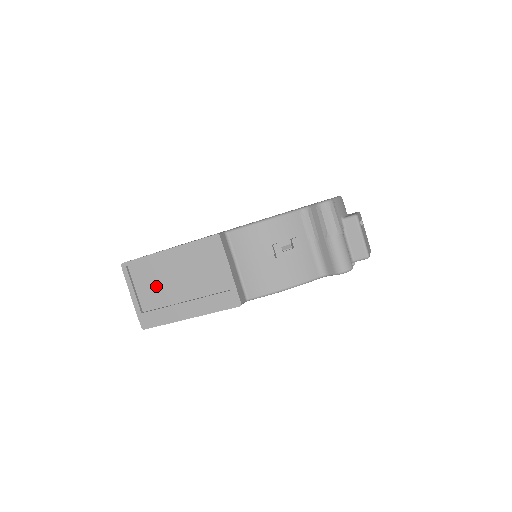
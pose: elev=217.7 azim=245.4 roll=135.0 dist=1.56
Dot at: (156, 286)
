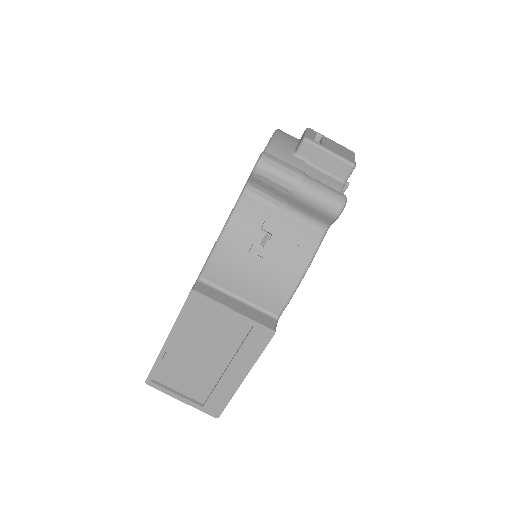
Dot at: (191, 376)
